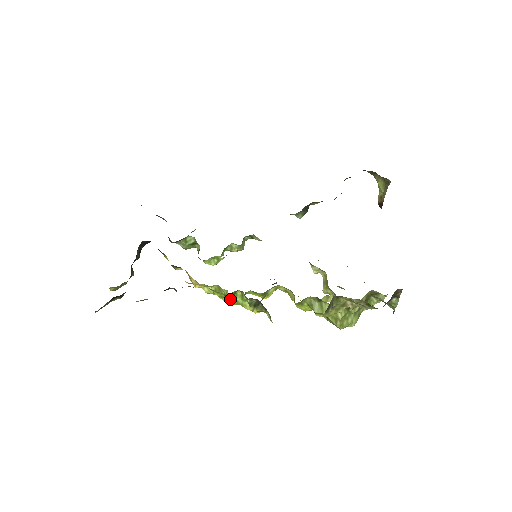
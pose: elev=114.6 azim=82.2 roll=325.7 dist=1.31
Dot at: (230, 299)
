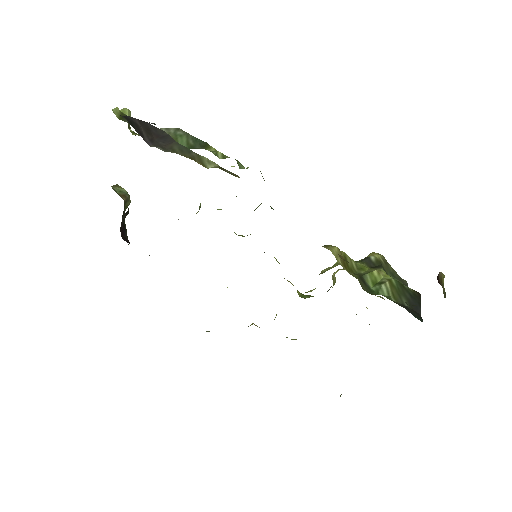
Dot at: occluded
